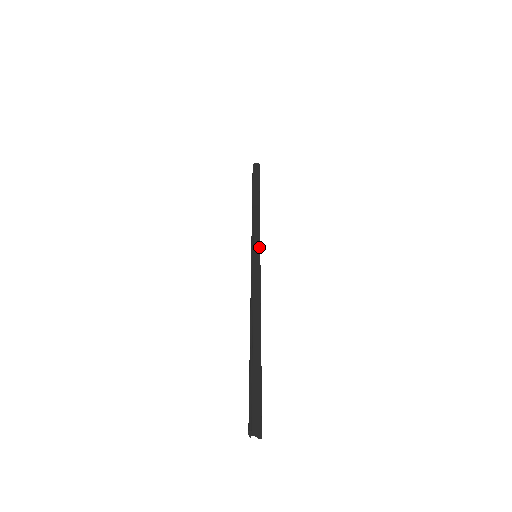
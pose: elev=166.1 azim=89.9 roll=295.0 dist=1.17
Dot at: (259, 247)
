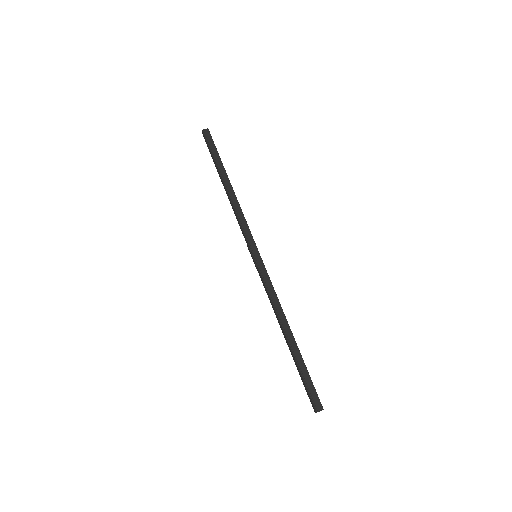
Dot at: (256, 248)
